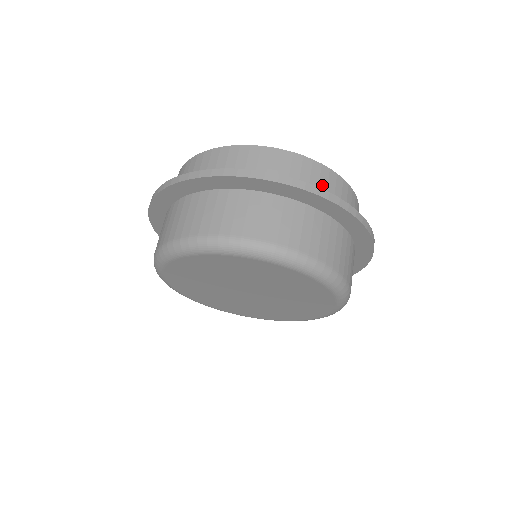
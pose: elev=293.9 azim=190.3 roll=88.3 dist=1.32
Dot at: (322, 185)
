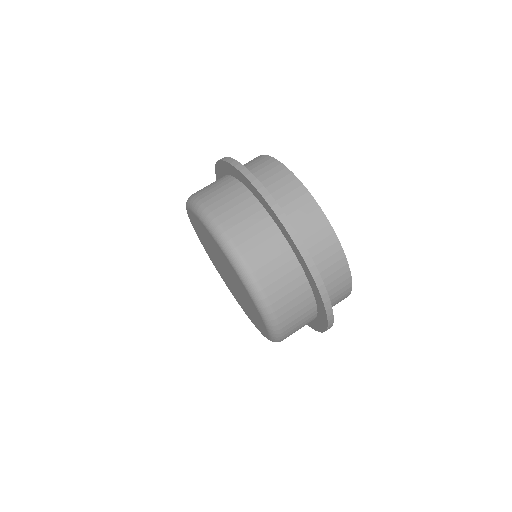
Dot at: (330, 270)
